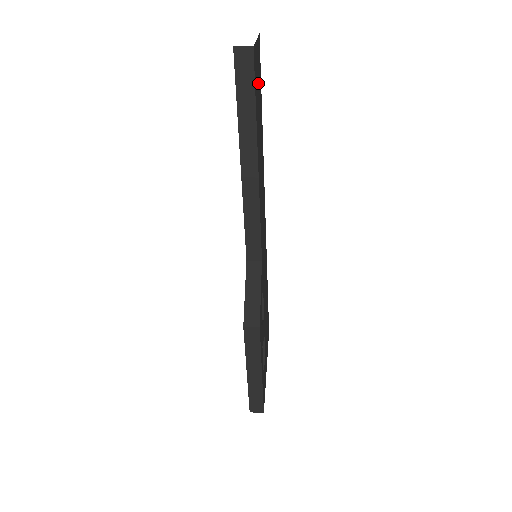
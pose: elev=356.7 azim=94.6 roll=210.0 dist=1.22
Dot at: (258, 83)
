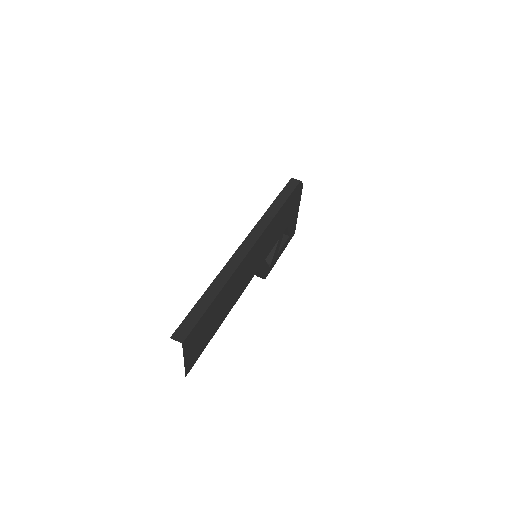
Dot at: (200, 337)
